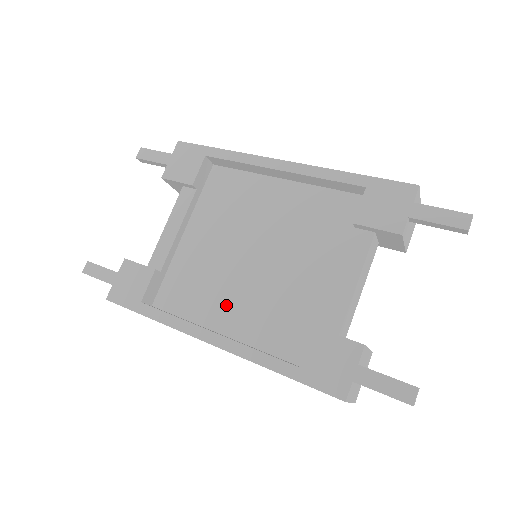
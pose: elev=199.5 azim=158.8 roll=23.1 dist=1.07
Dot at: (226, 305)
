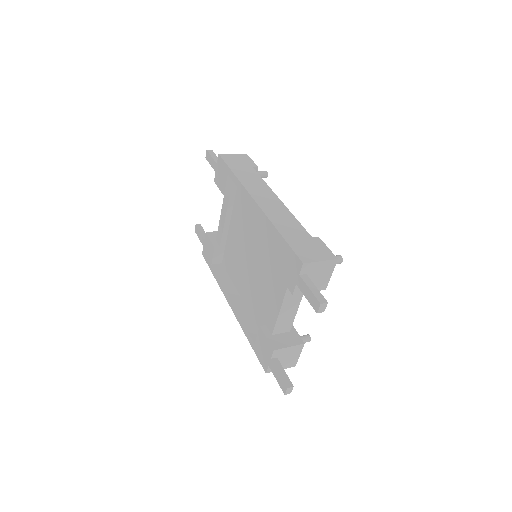
Dot at: (243, 282)
